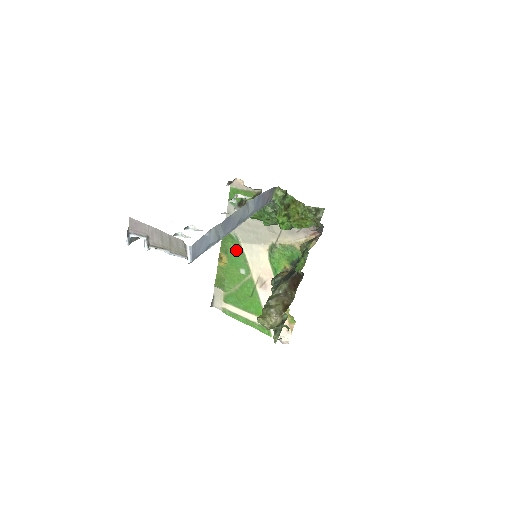
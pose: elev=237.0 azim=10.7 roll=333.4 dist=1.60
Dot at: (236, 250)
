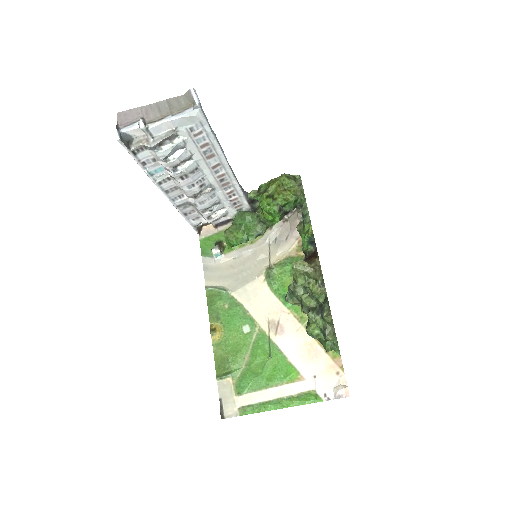
Dot at: (229, 306)
